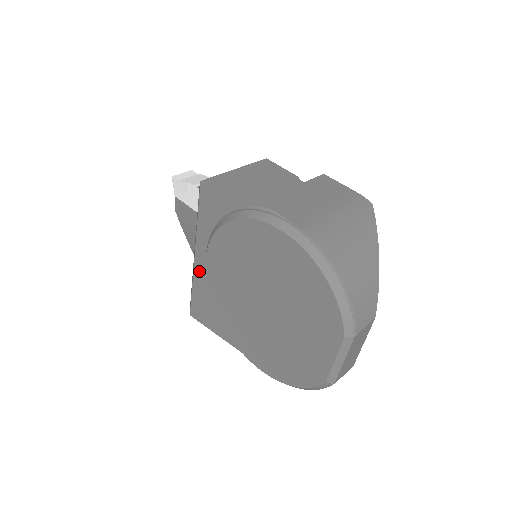
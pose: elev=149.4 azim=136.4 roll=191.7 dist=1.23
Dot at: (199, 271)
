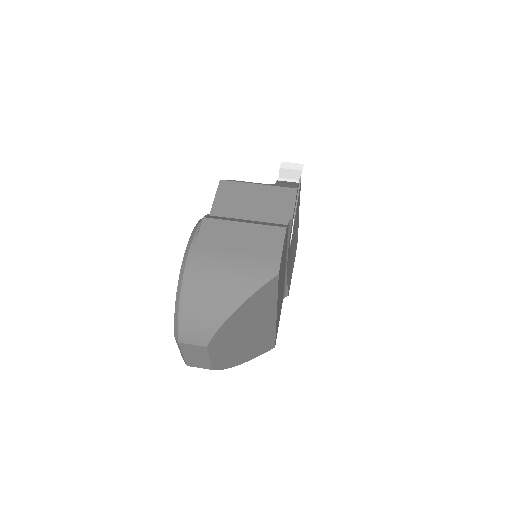
Dot at: occluded
